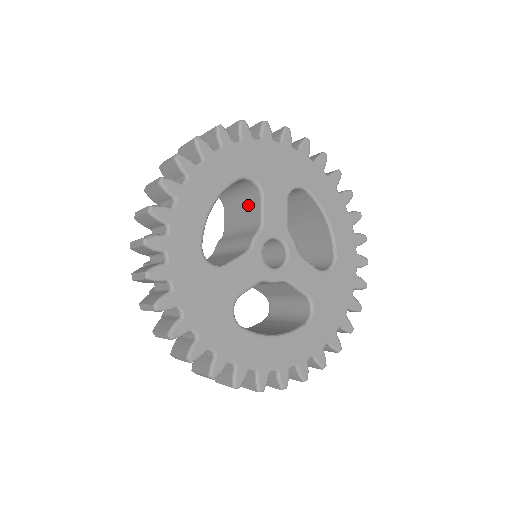
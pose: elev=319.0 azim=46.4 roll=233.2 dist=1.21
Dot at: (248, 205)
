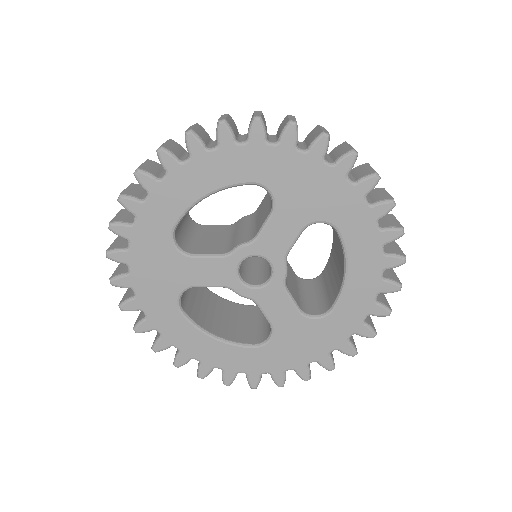
Dot at: (267, 208)
